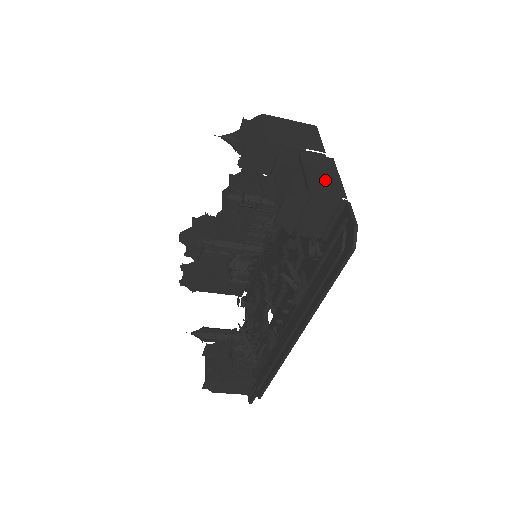
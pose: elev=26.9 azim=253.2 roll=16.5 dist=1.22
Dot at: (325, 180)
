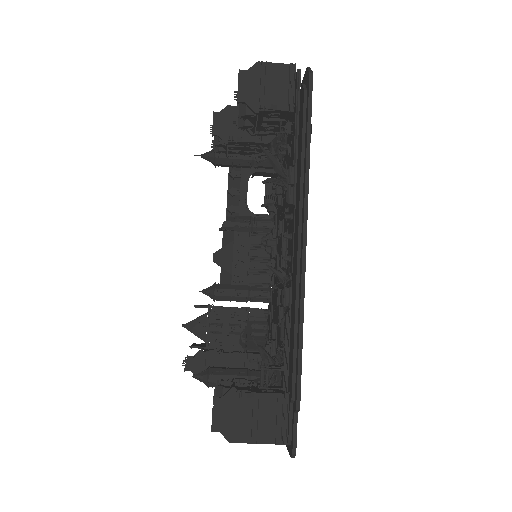
Dot at: occluded
